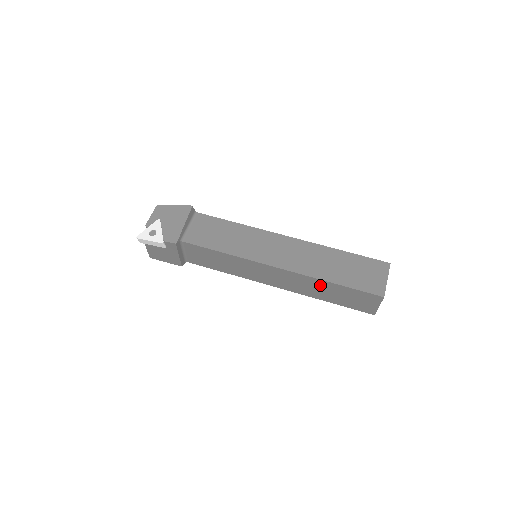
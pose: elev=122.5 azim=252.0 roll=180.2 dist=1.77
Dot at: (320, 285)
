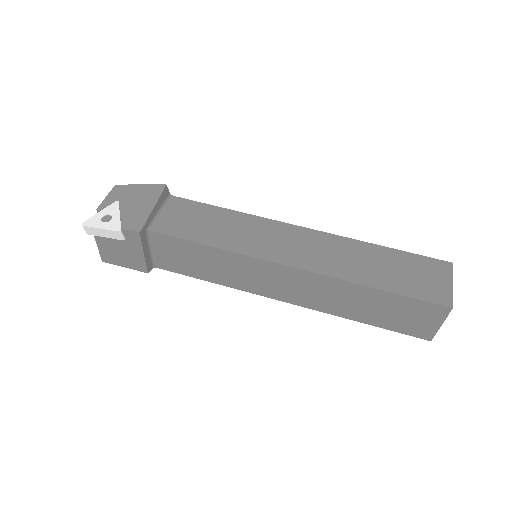
Dot at: (353, 293)
